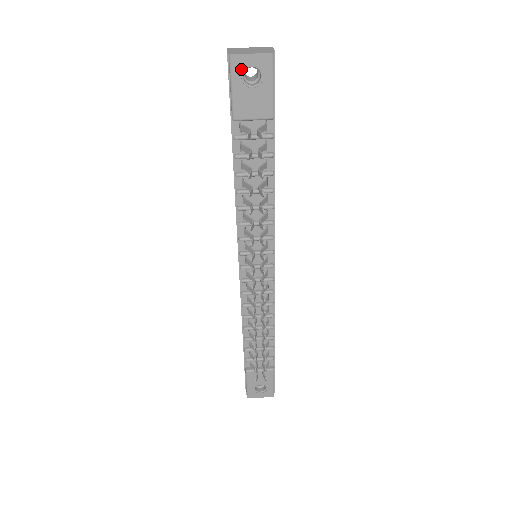
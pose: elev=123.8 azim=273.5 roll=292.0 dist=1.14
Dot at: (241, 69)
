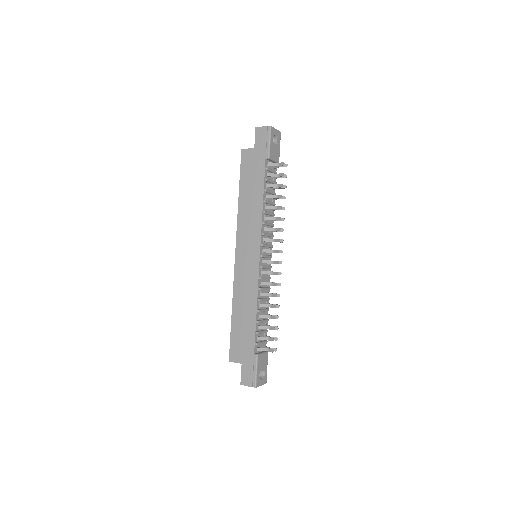
Dot at: (273, 134)
